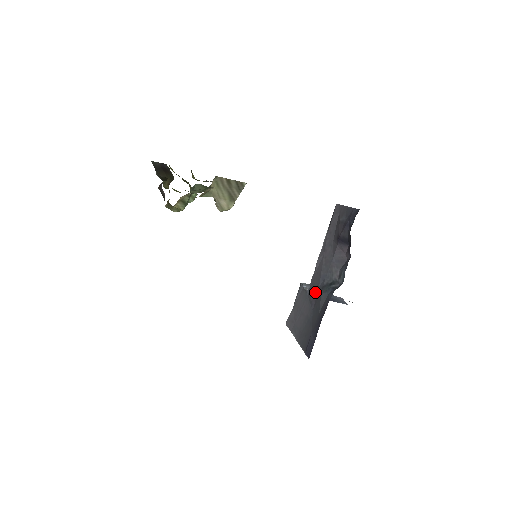
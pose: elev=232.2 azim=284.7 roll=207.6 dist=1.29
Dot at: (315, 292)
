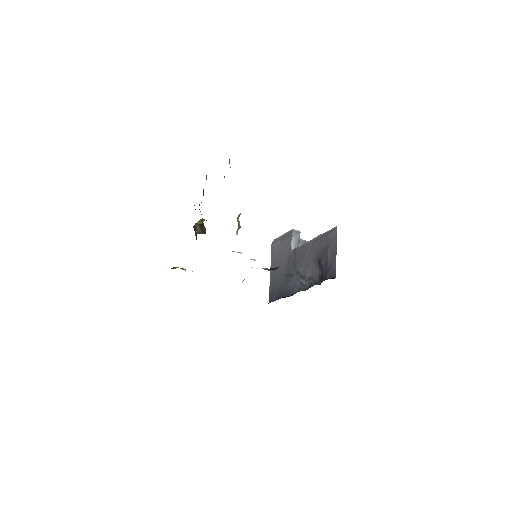
Dot at: (293, 265)
